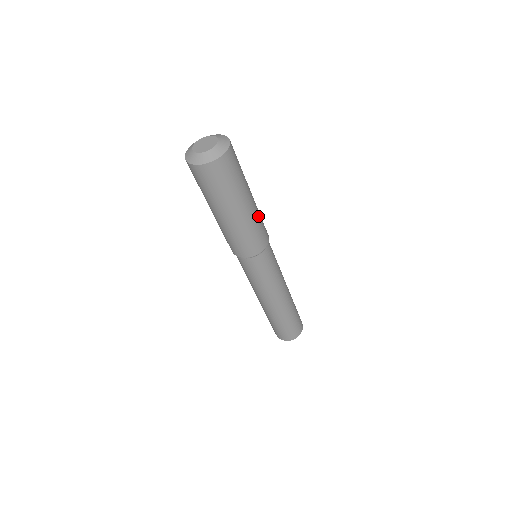
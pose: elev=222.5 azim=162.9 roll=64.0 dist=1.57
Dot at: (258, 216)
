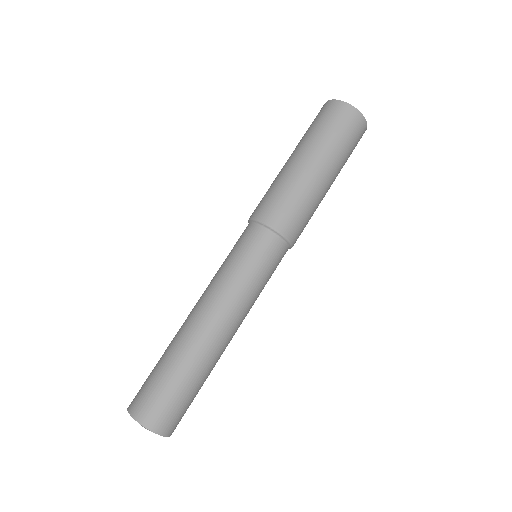
Dot at: (316, 207)
